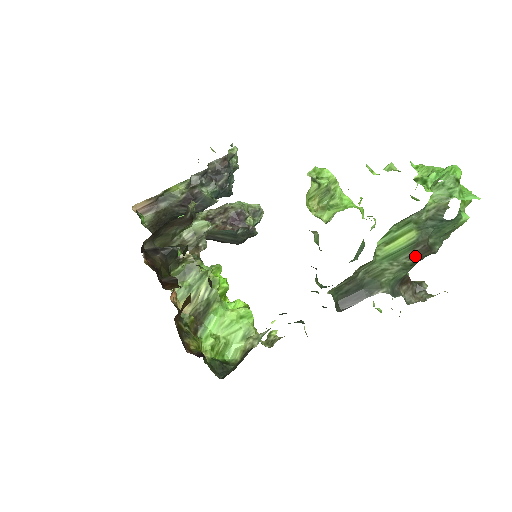
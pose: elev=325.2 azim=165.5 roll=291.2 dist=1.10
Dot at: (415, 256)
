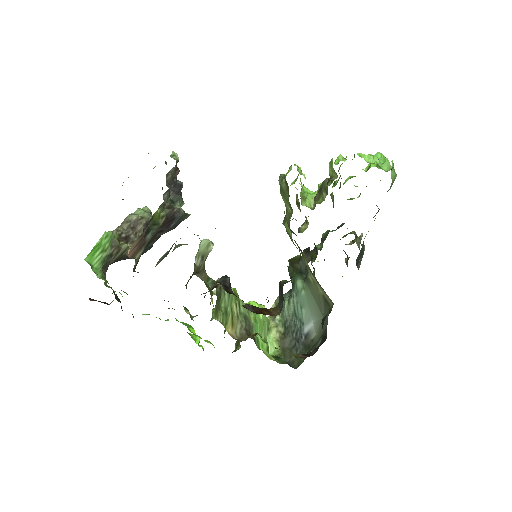
Dot at: (374, 216)
